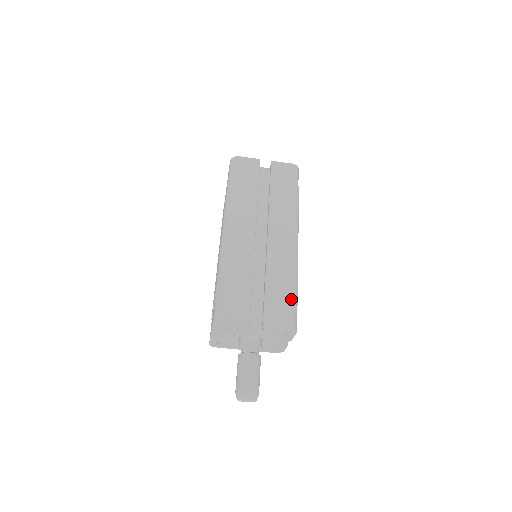
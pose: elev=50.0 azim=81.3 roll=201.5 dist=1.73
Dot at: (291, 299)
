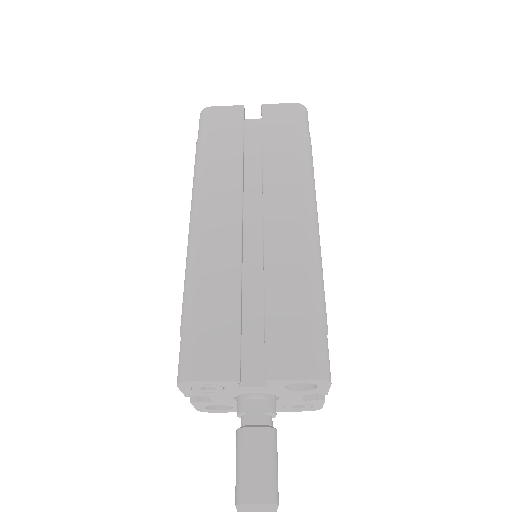
Dot at: (313, 322)
